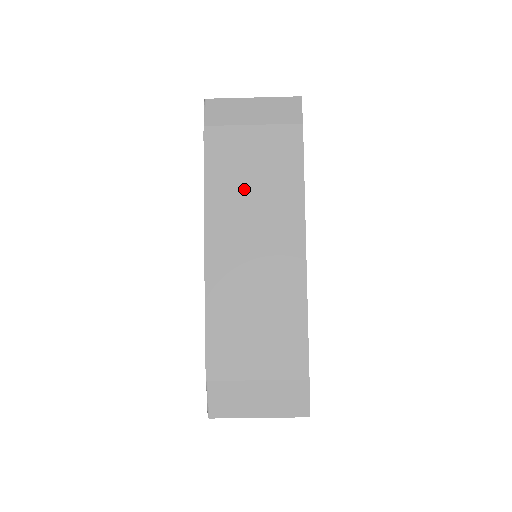
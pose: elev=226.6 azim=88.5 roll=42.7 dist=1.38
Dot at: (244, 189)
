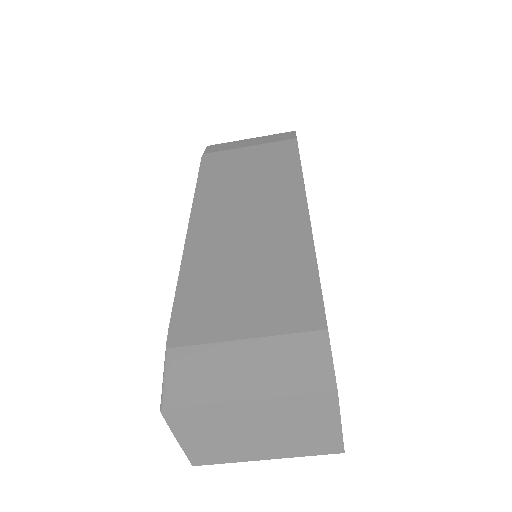
Dot at: (237, 180)
